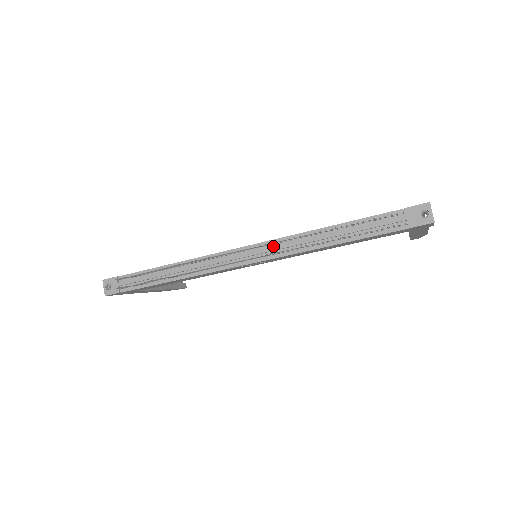
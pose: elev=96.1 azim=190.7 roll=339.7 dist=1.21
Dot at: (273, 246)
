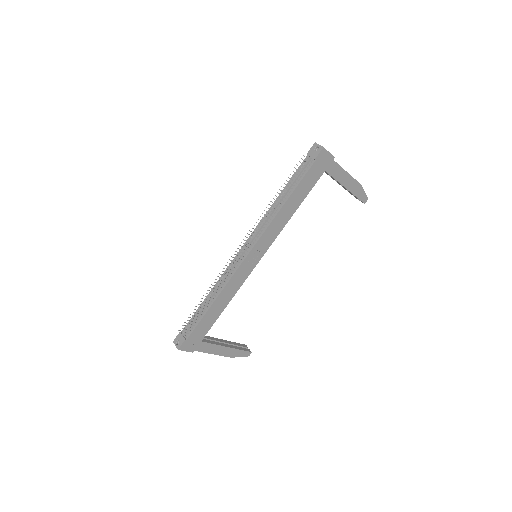
Dot at: (255, 234)
